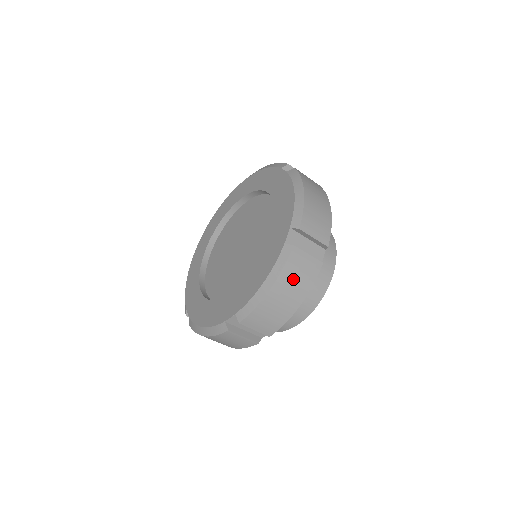
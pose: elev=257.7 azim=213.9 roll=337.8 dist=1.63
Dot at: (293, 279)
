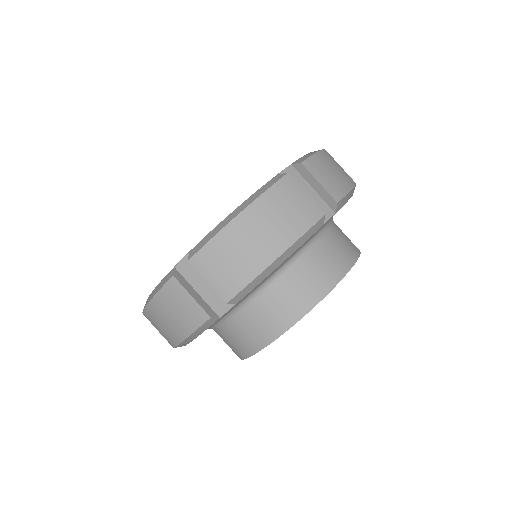
Dot at: (276, 212)
